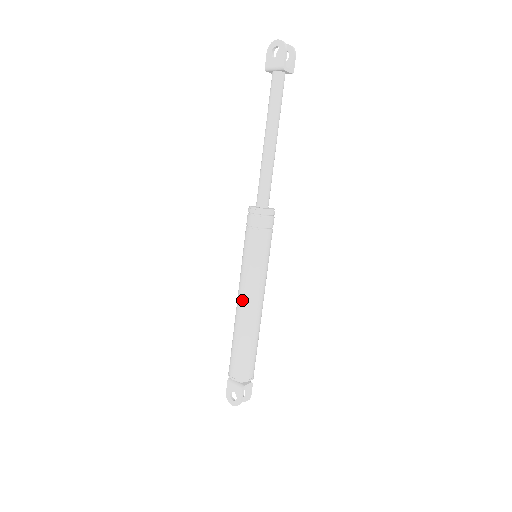
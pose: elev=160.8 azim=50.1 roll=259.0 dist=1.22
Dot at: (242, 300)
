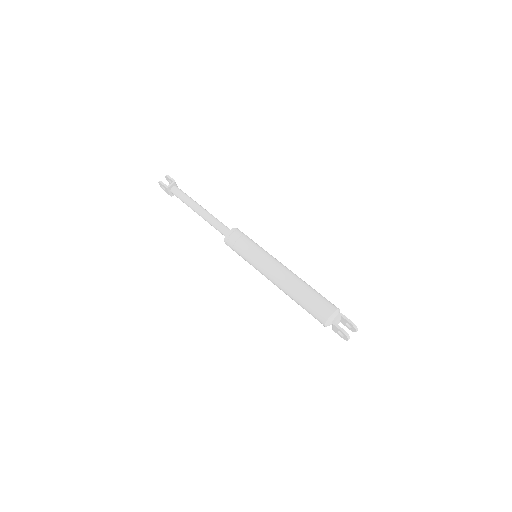
Dot at: (273, 283)
